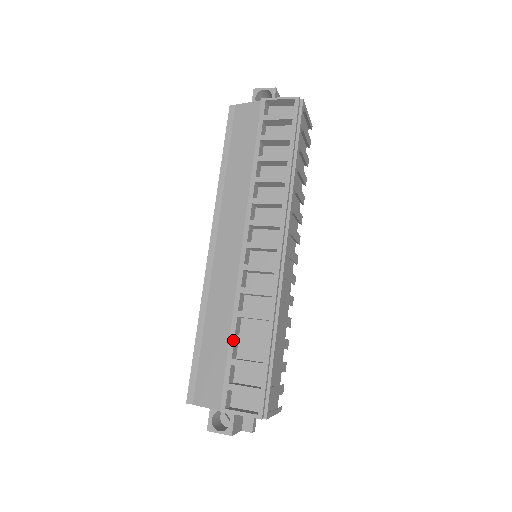
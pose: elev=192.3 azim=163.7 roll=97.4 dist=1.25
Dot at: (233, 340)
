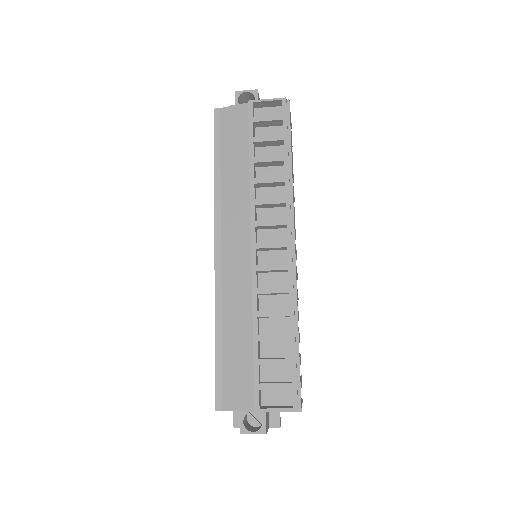
Dot at: (257, 341)
